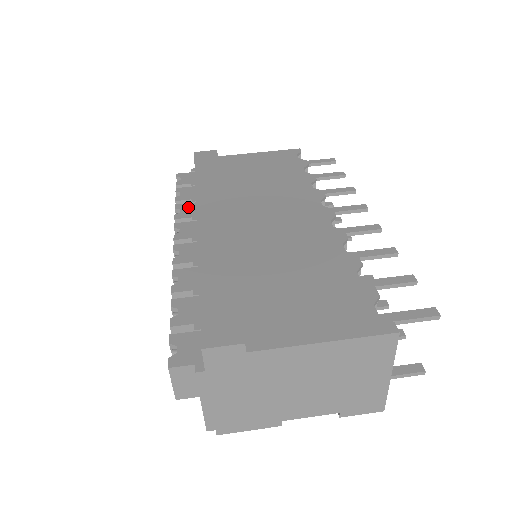
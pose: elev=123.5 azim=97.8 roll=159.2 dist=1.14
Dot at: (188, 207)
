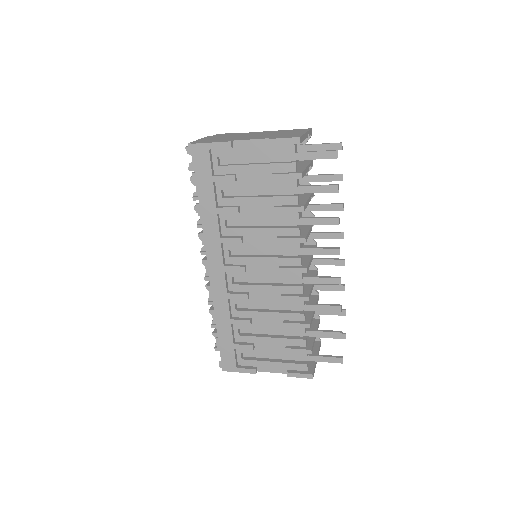
Dot at: occluded
